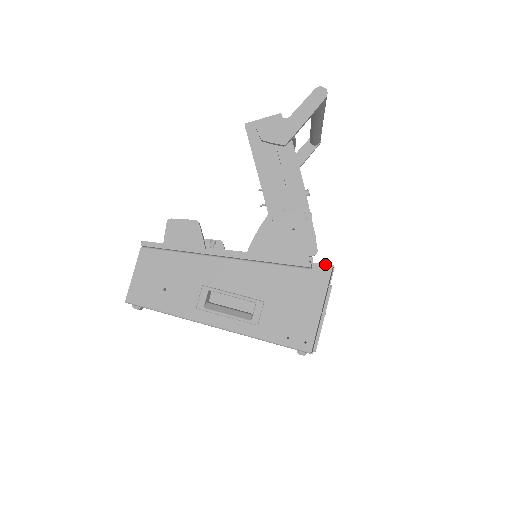
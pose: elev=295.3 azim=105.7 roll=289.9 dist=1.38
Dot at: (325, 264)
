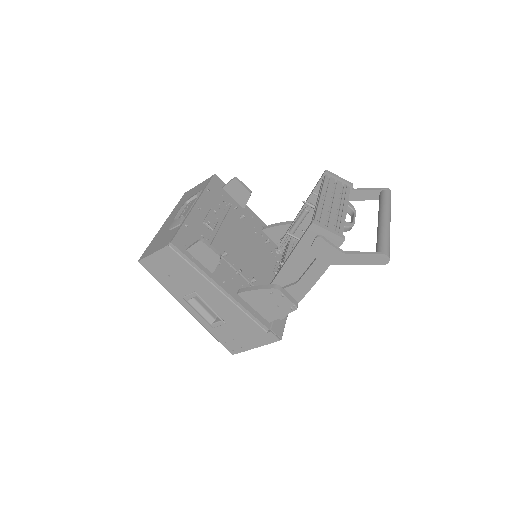
Dot at: (277, 335)
